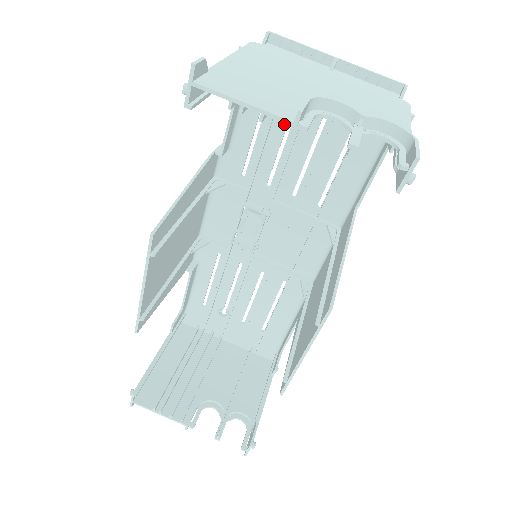
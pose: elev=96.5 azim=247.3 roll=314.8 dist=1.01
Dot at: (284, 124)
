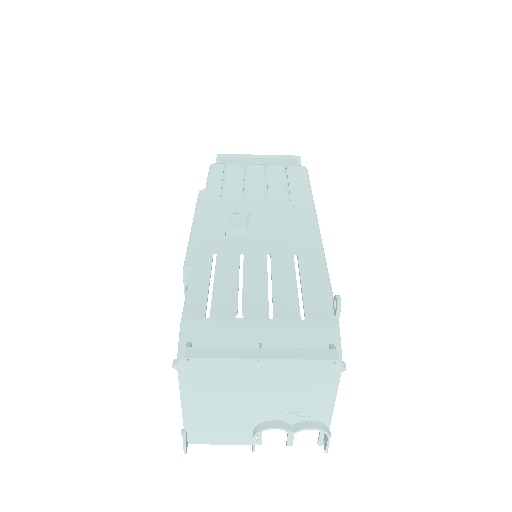
Dot at: (247, 438)
